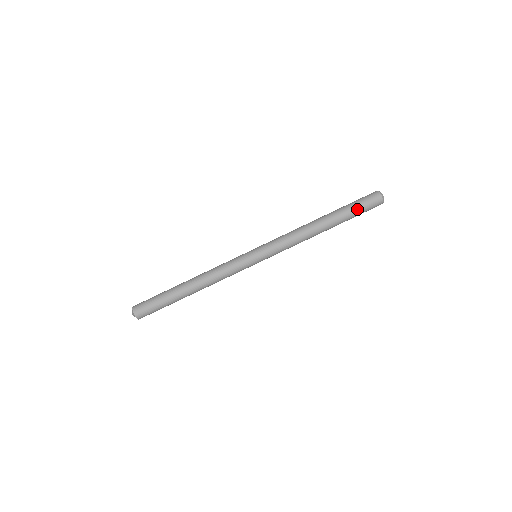
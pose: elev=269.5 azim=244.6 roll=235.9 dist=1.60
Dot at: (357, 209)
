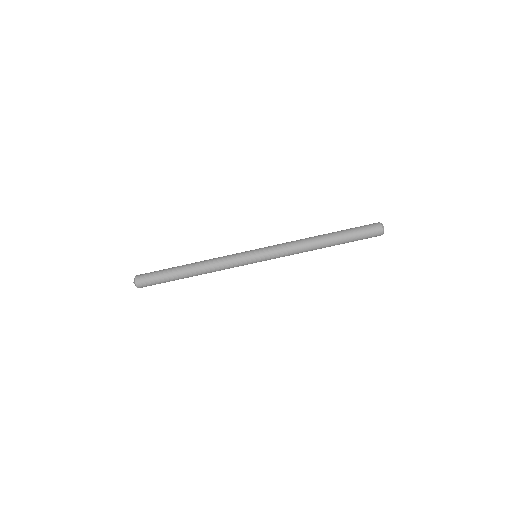
Dot at: (356, 229)
